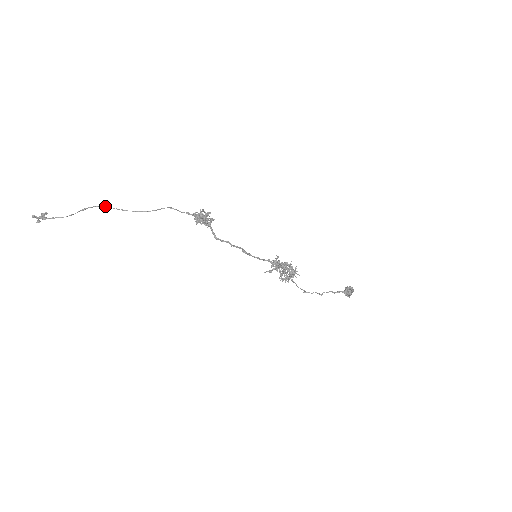
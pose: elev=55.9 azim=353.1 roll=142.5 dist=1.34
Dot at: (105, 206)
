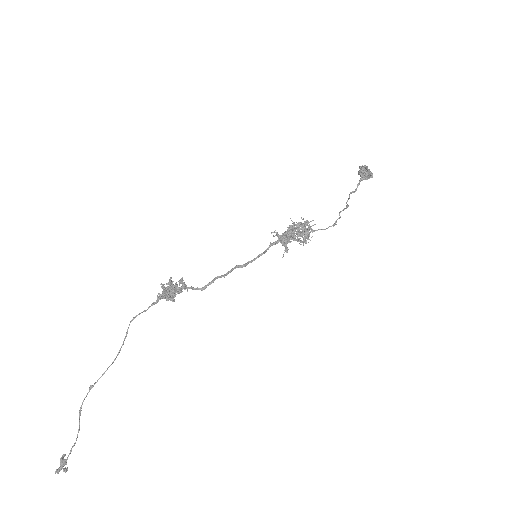
Dot at: (89, 389)
